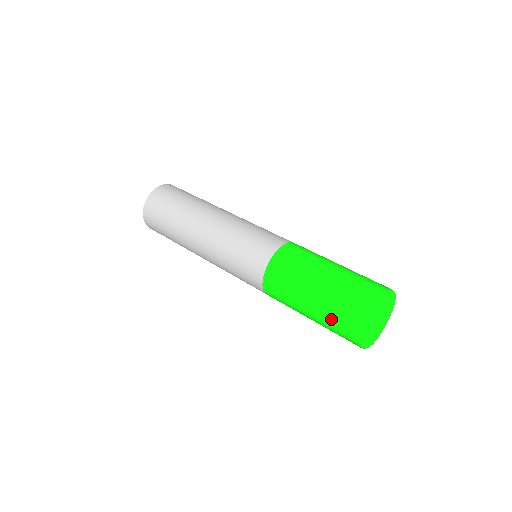
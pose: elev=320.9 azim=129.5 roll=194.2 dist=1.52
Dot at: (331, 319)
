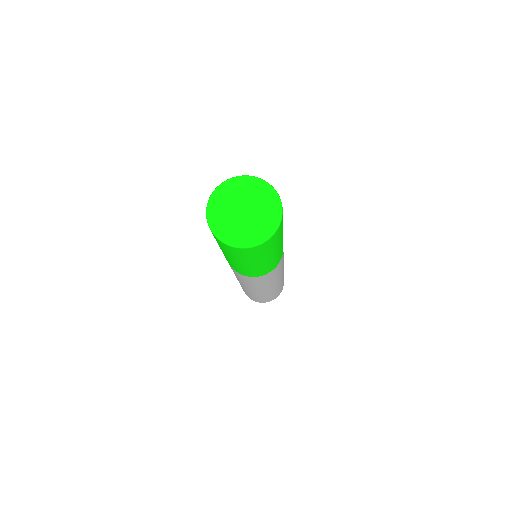
Dot at: occluded
